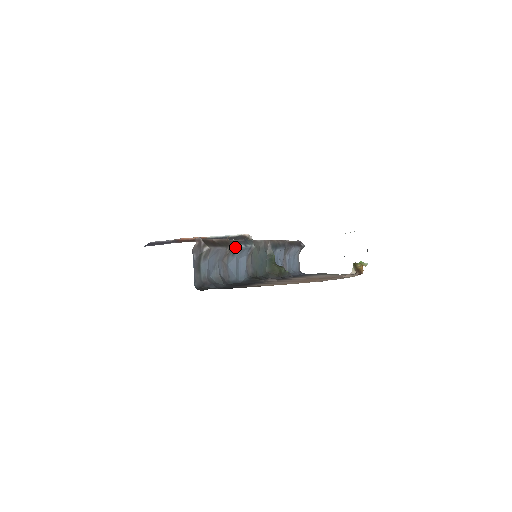
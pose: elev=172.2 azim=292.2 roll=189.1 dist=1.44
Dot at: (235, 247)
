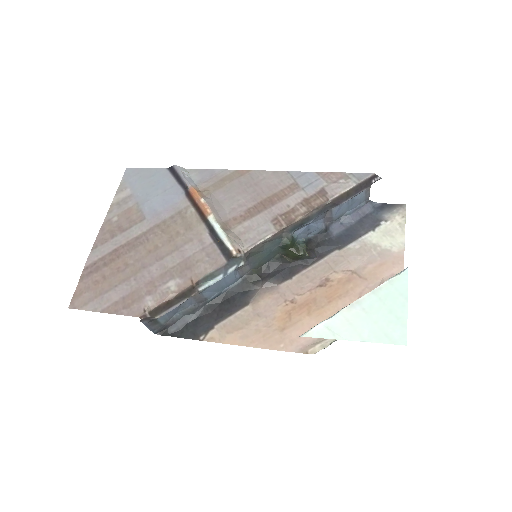
Dot at: (204, 288)
